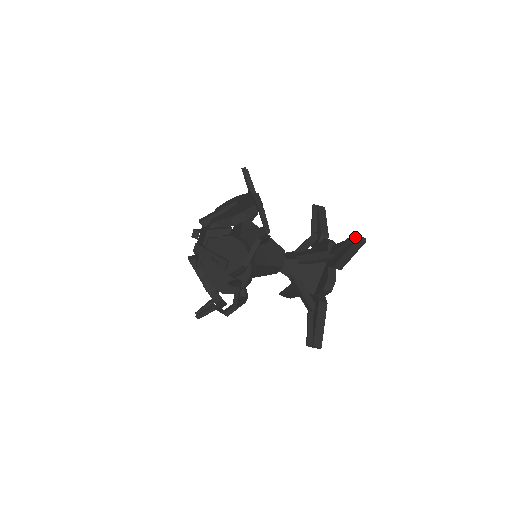
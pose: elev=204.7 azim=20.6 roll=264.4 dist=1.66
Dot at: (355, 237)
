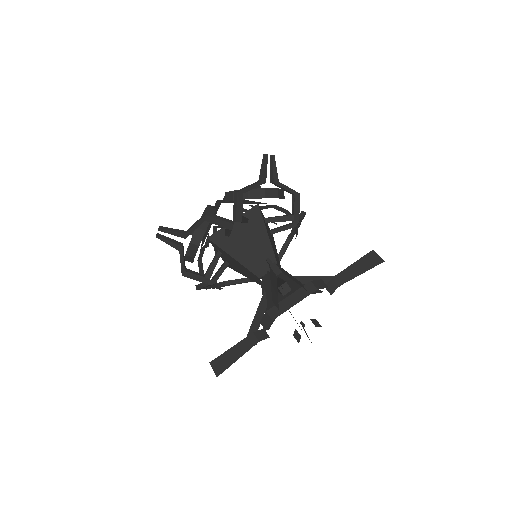
Dot at: (271, 262)
